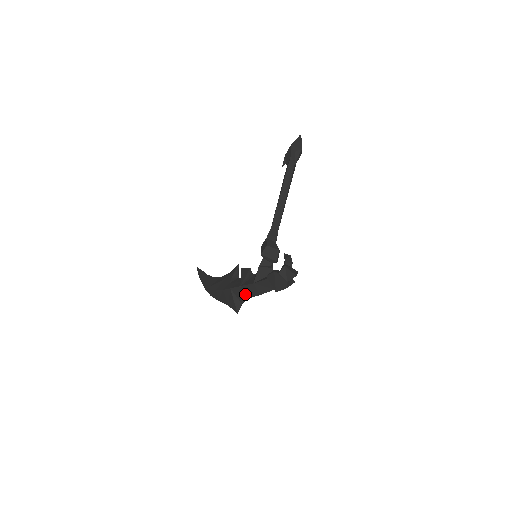
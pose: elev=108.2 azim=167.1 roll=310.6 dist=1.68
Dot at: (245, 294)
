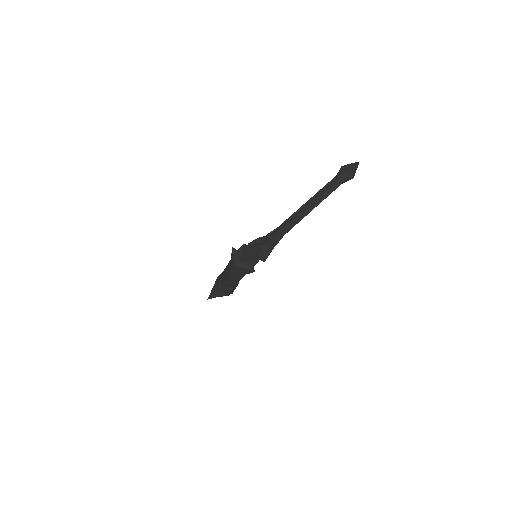
Dot at: (221, 281)
